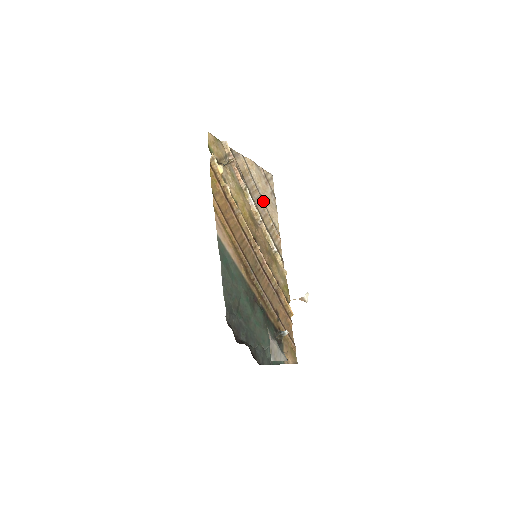
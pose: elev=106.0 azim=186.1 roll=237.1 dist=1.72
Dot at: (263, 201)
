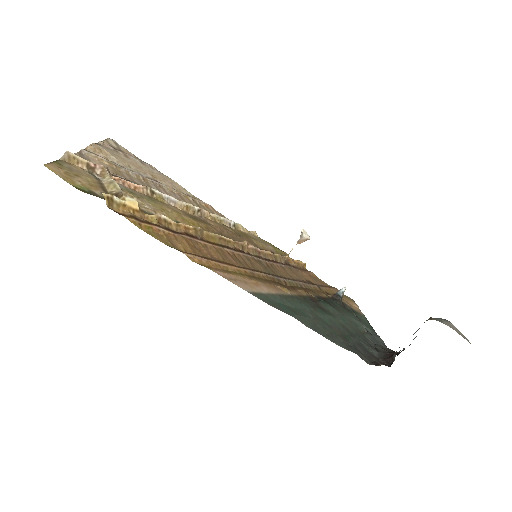
Dot at: (159, 183)
